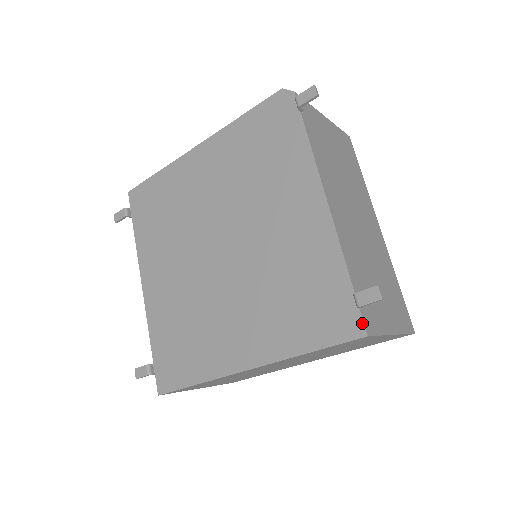
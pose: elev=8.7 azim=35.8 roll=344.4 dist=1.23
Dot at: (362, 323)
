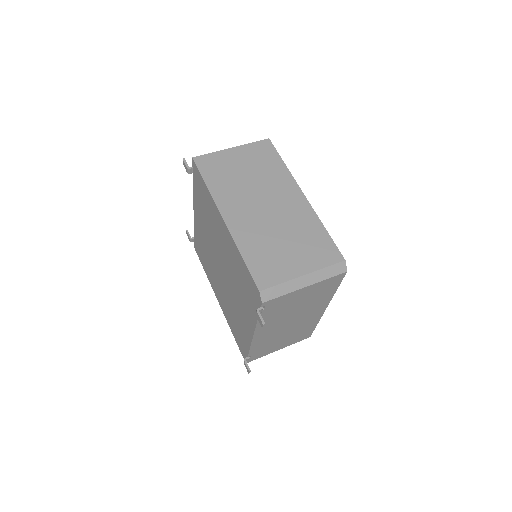
Dot at: occluded
